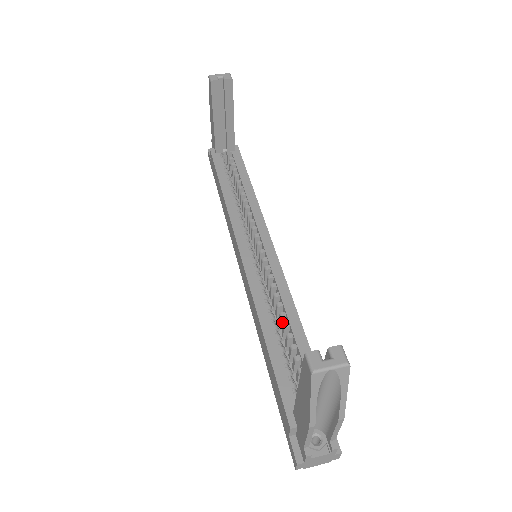
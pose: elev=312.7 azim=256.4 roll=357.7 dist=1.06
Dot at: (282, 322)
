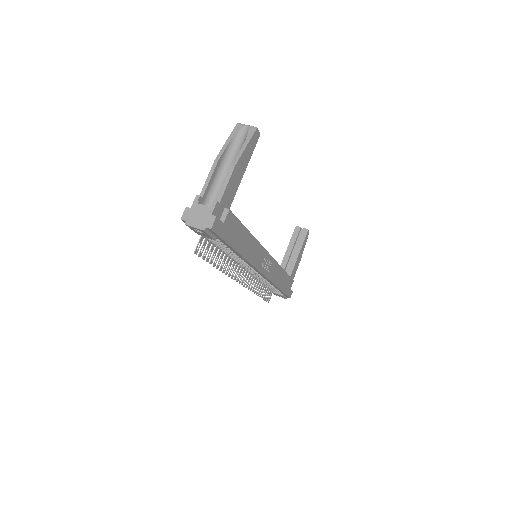
Dot at: occluded
